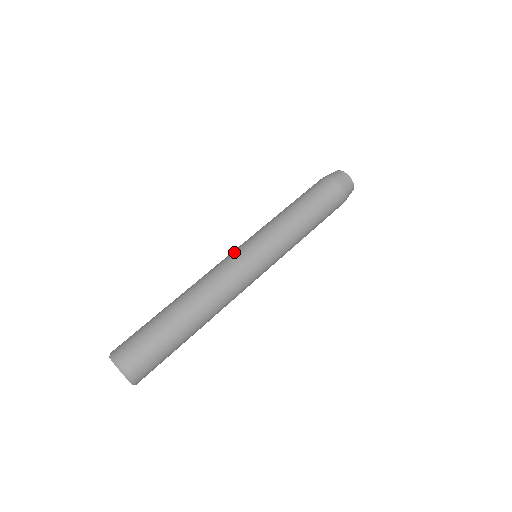
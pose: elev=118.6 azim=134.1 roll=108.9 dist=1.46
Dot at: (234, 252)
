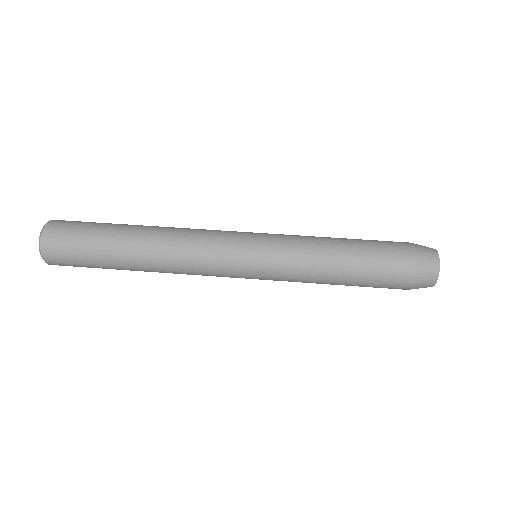
Dot at: occluded
